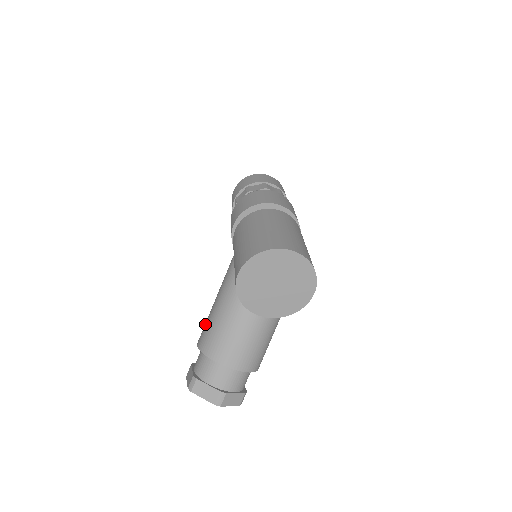
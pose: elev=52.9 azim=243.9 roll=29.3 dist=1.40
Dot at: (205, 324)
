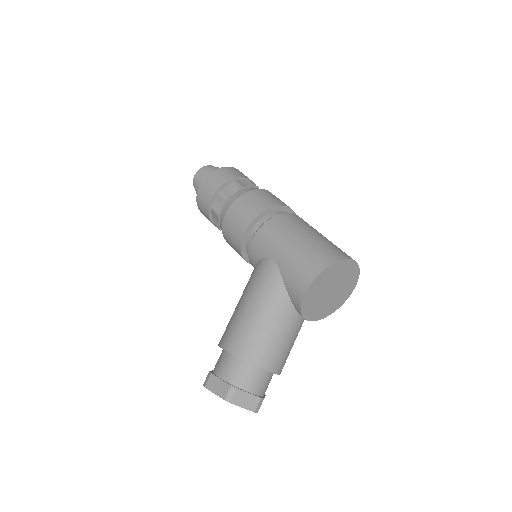
Dot at: (238, 329)
